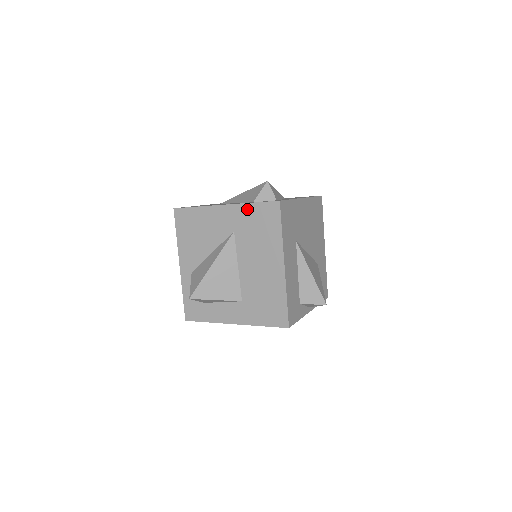
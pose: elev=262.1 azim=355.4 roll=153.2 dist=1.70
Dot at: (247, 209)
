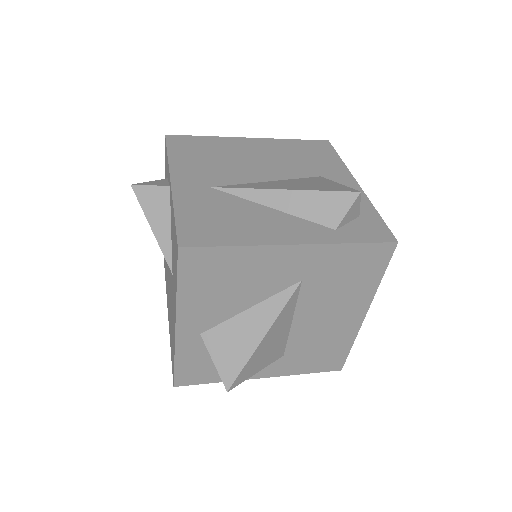
Dot at: (338, 252)
